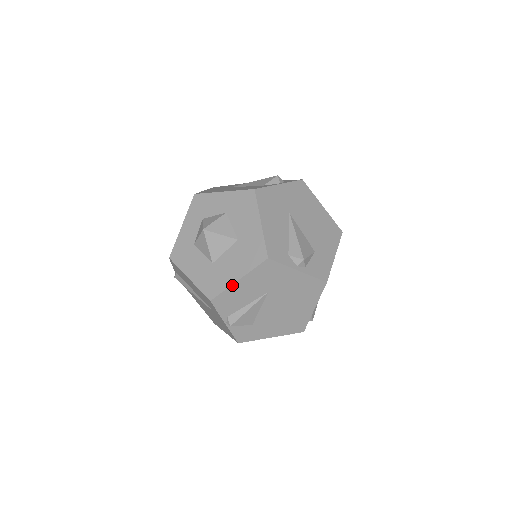
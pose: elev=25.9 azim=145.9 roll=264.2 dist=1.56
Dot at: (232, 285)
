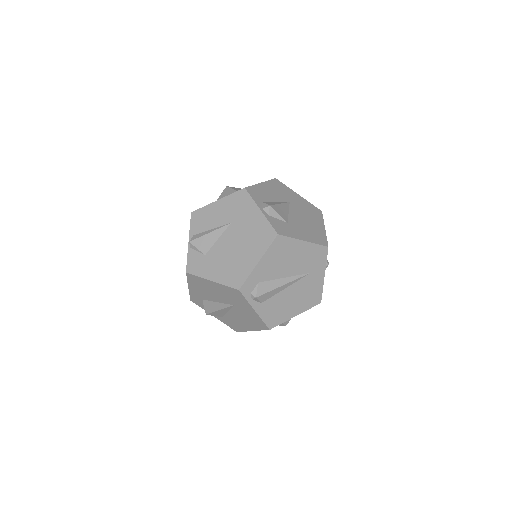
Dot at: (211, 203)
